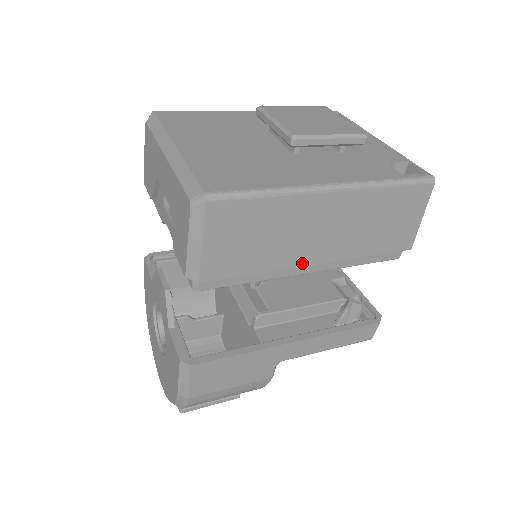
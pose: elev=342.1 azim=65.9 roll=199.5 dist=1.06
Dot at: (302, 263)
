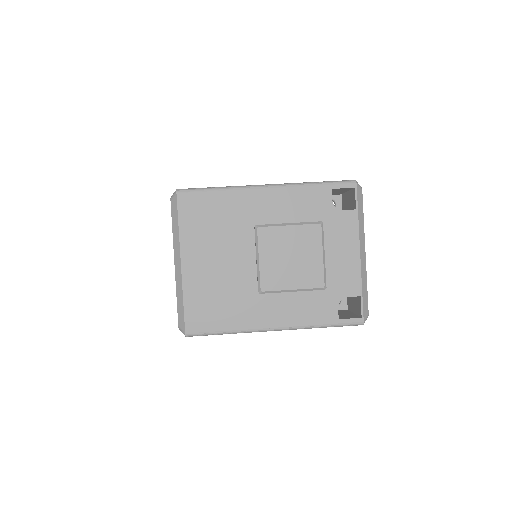
Dot at: occluded
